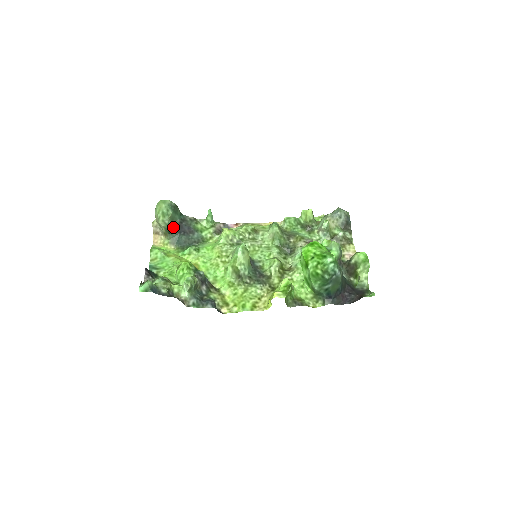
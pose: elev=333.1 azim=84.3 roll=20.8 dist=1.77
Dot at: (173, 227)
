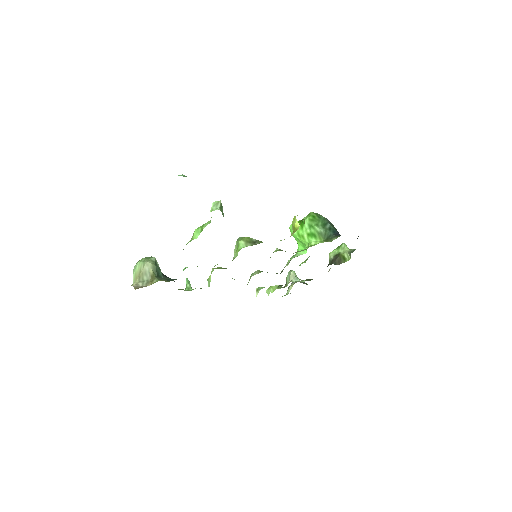
Dot at: (160, 270)
